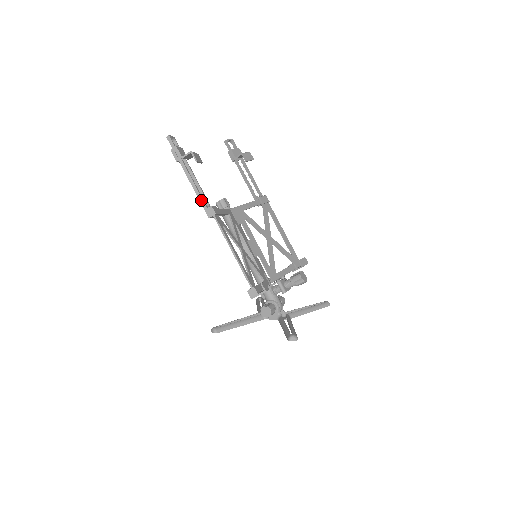
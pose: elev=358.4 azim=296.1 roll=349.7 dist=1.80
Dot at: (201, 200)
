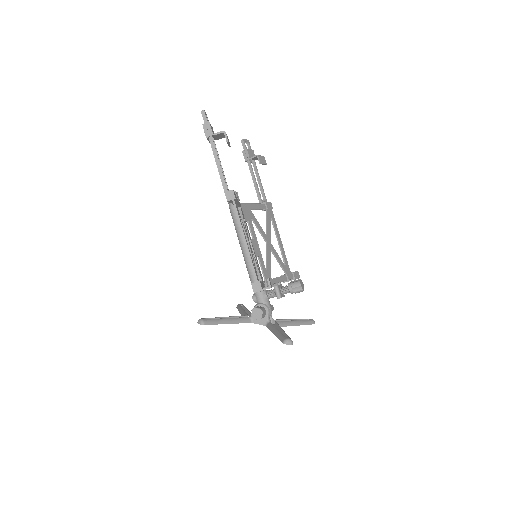
Dot at: (223, 181)
